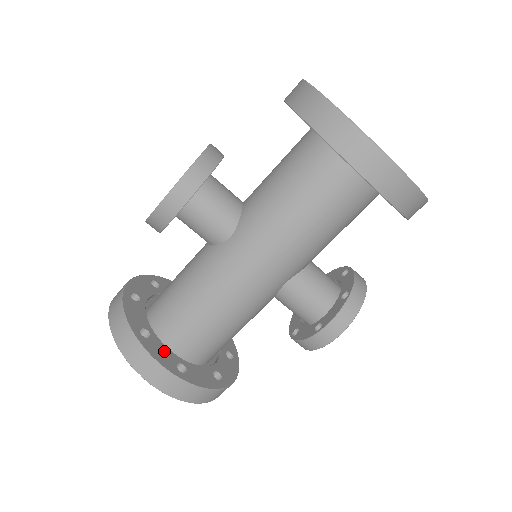
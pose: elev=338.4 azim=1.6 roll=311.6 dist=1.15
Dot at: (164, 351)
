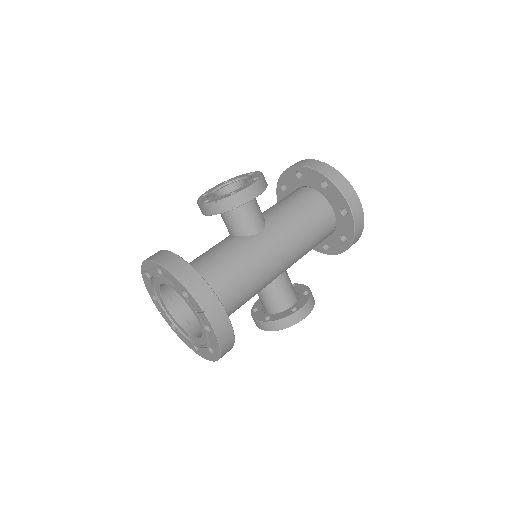
Dot at: occluded
